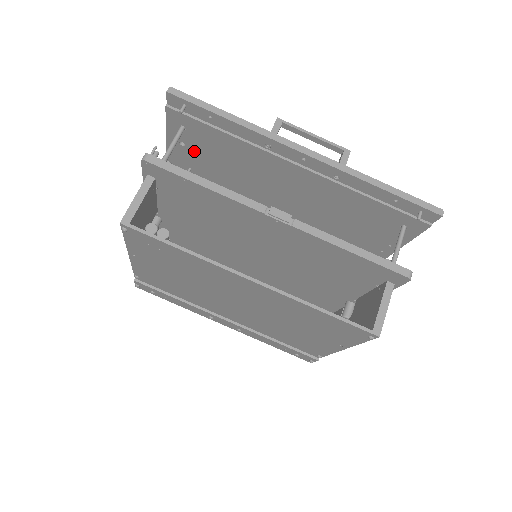
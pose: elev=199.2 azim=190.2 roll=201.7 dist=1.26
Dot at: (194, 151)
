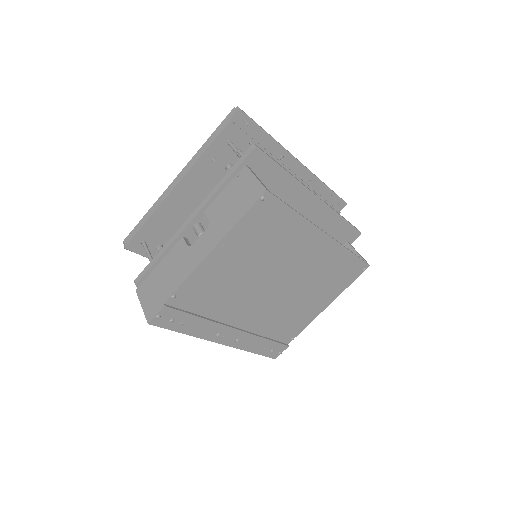
Dot at: (219, 167)
